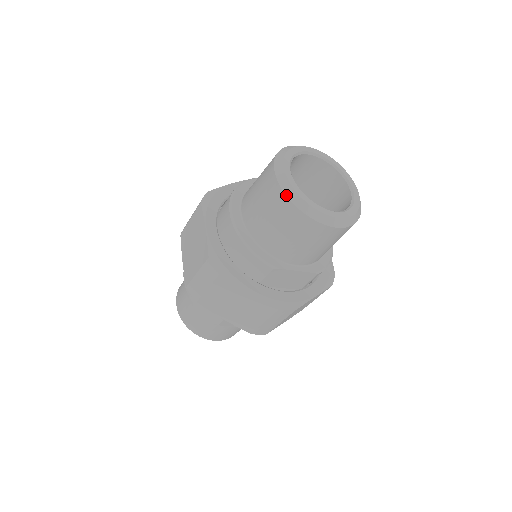
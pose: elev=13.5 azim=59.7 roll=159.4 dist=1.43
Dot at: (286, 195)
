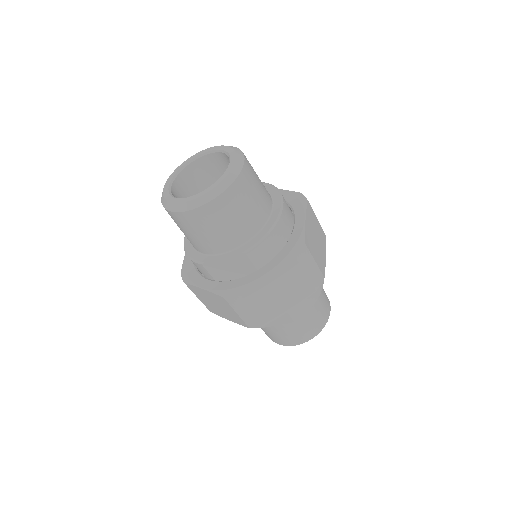
Dot at: (162, 204)
